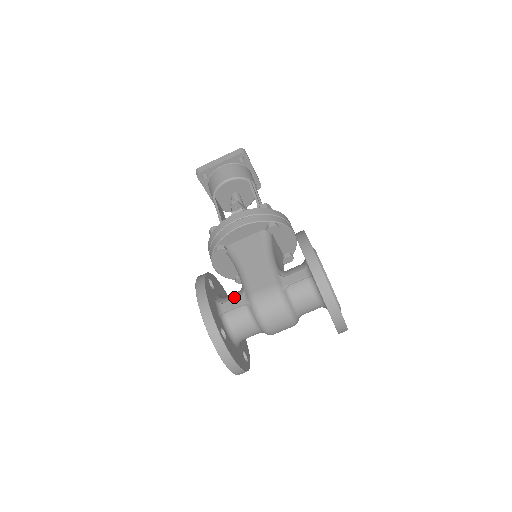
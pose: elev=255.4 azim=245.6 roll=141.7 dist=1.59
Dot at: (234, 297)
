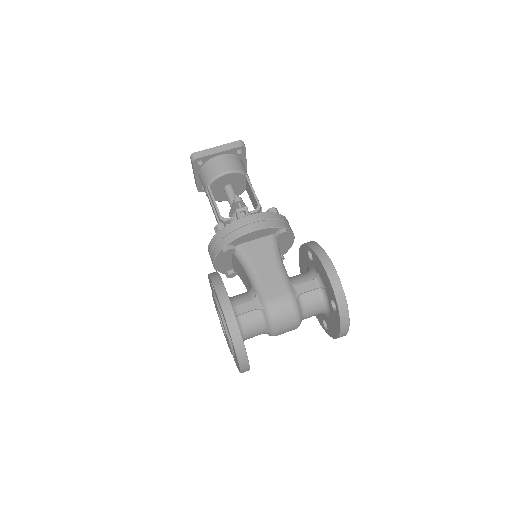
Dot at: (245, 300)
